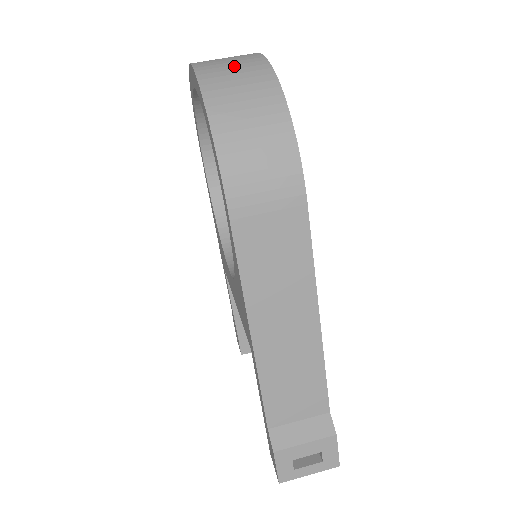
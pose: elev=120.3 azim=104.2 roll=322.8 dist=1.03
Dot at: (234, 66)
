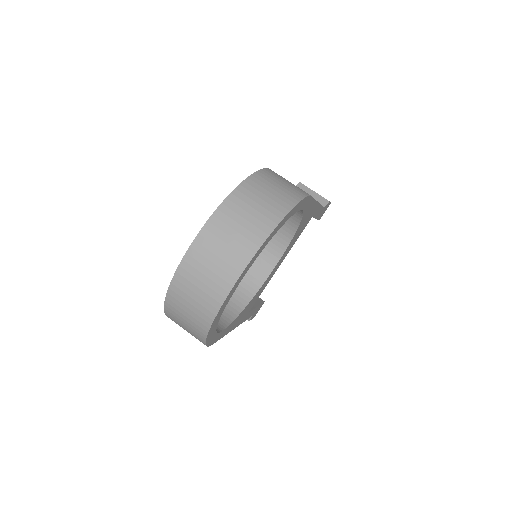
Dot at: (196, 297)
